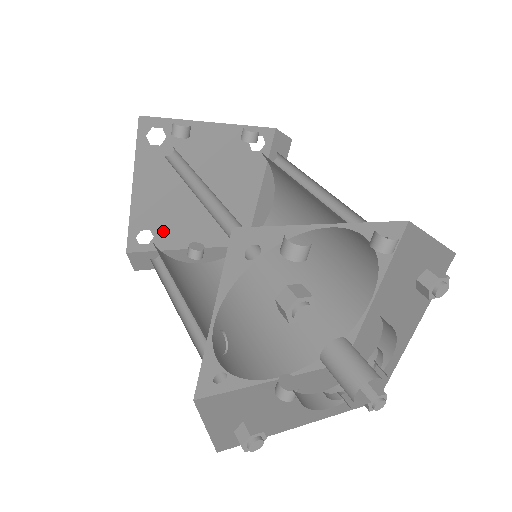
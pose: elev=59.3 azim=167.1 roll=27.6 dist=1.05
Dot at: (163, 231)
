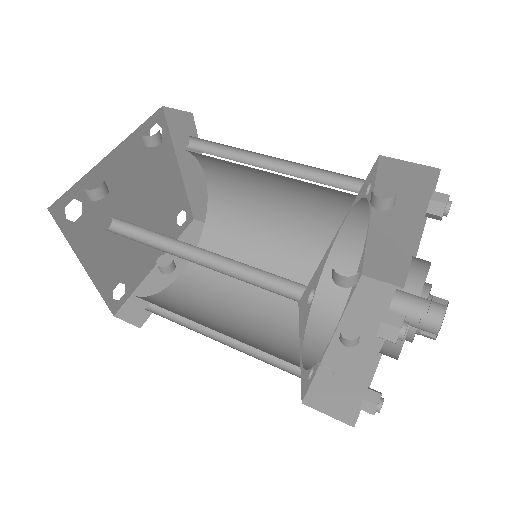
Dot at: (129, 273)
